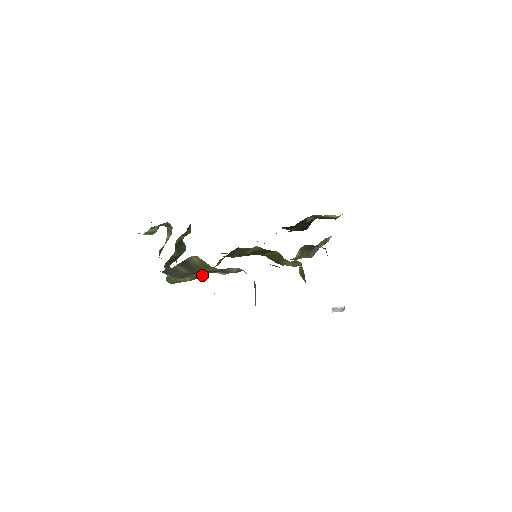
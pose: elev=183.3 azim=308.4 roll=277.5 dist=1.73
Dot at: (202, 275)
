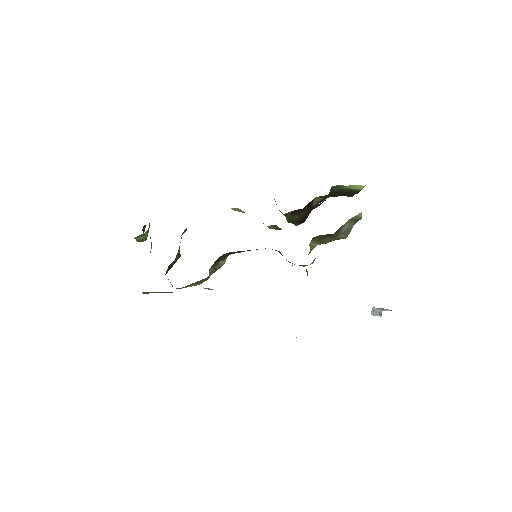
Dot at: (206, 279)
